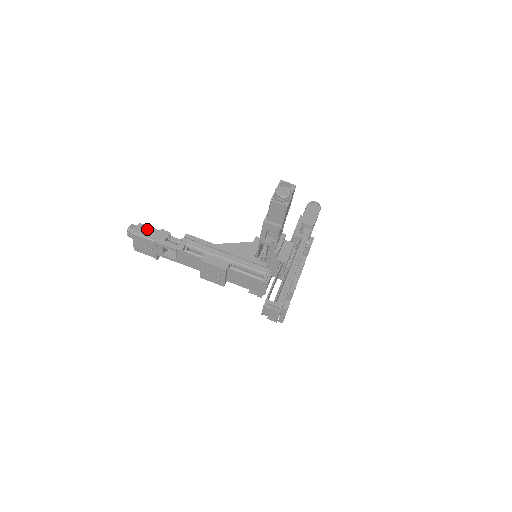
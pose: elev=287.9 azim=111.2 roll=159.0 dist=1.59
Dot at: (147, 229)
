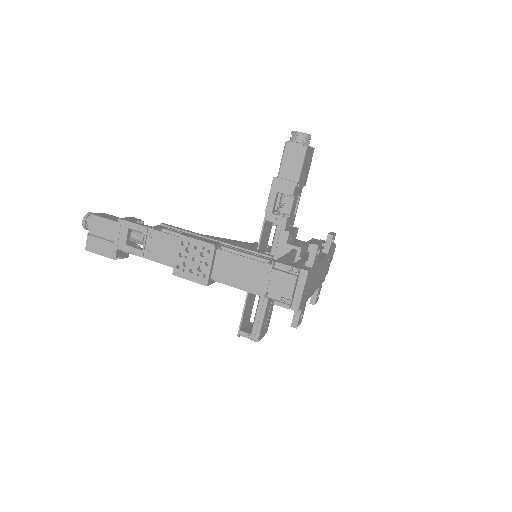
Dot at: (112, 216)
